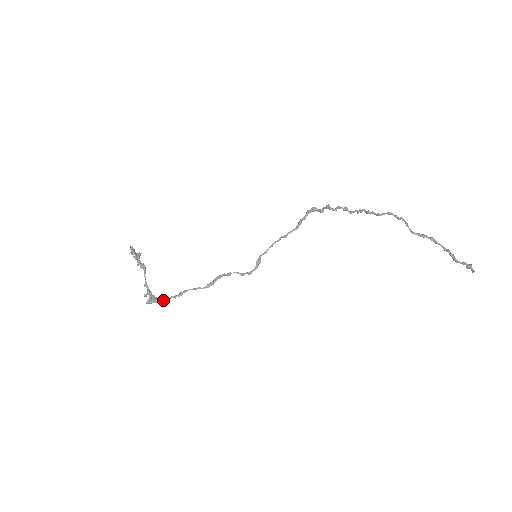
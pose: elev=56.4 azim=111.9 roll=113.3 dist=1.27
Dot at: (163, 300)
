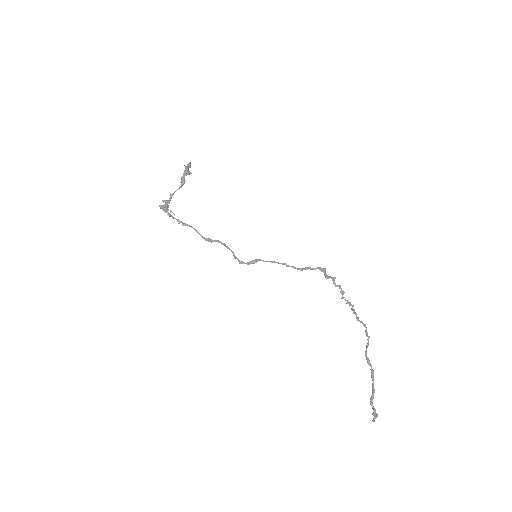
Dot at: (171, 215)
